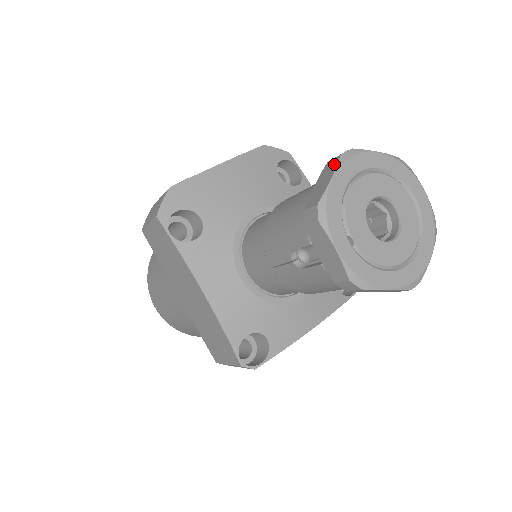
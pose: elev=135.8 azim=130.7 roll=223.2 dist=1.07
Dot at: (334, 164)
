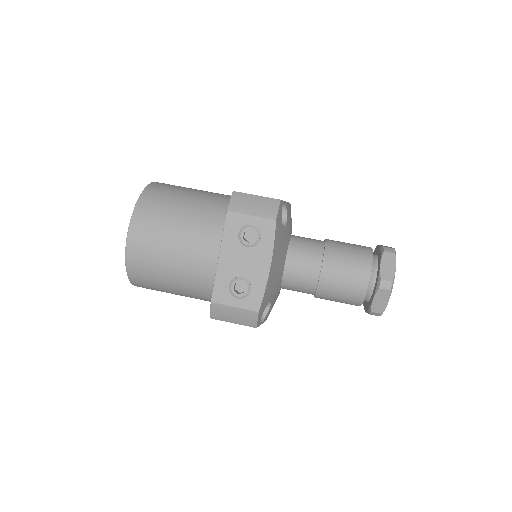
Dot at: (387, 295)
